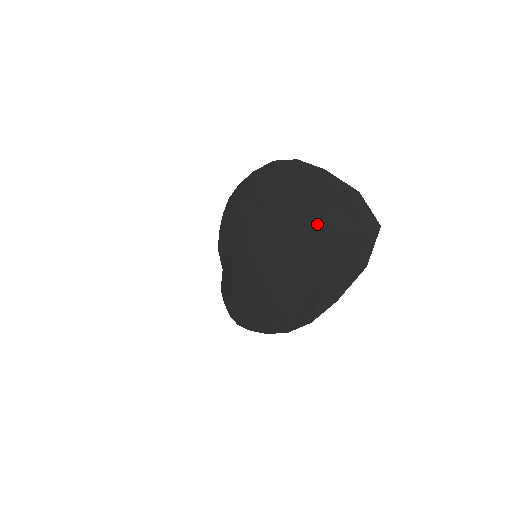
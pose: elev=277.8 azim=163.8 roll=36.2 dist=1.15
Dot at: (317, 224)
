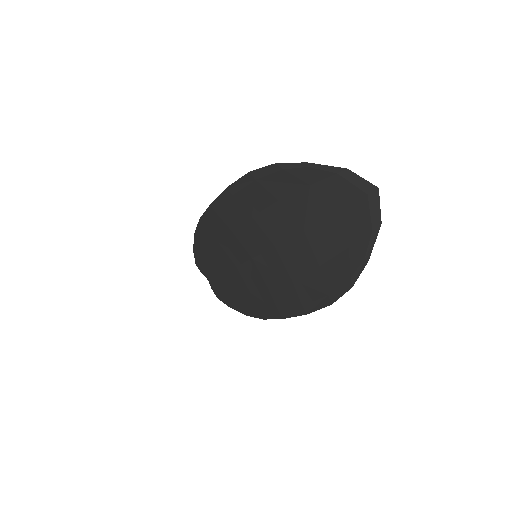
Dot at: (316, 208)
